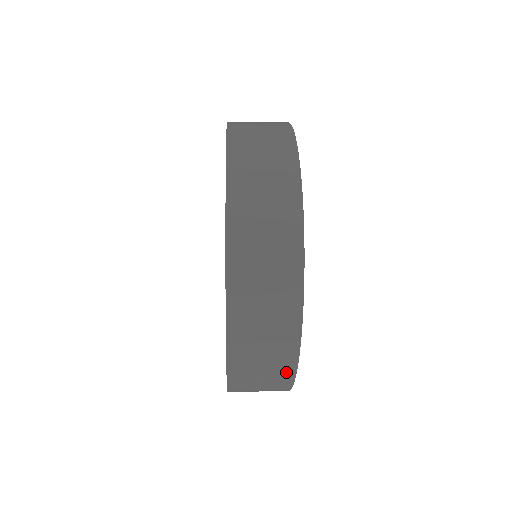
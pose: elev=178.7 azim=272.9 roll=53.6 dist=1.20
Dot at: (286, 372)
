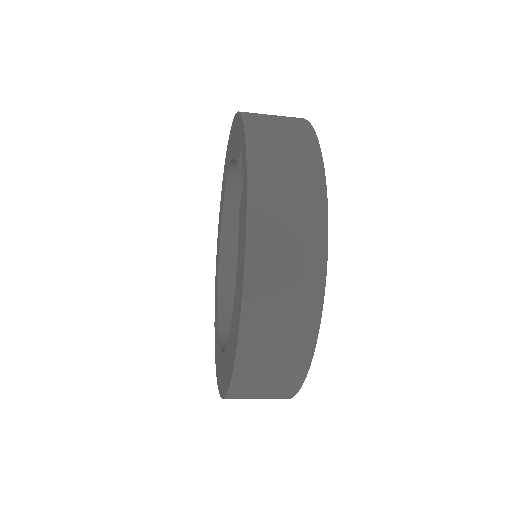
Dot at: (284, 395)
